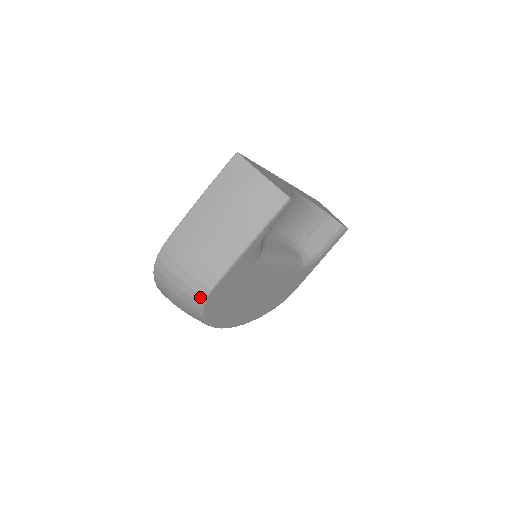
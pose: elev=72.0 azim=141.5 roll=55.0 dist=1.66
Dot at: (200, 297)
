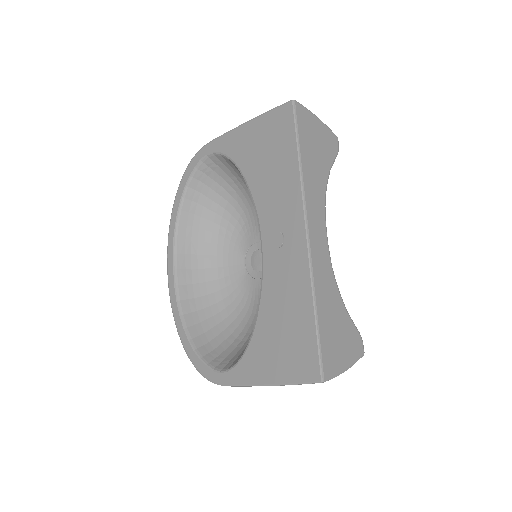
Dot at: occluded
